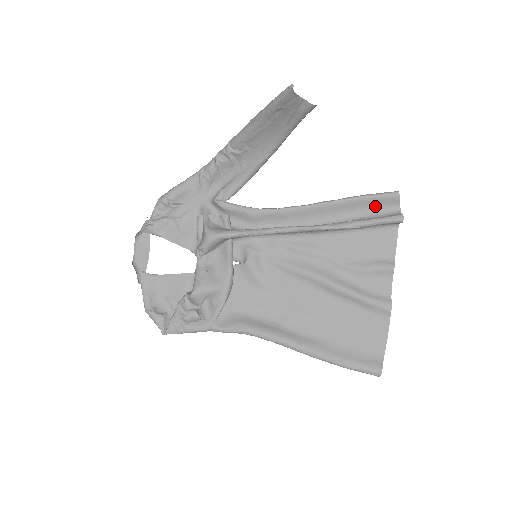
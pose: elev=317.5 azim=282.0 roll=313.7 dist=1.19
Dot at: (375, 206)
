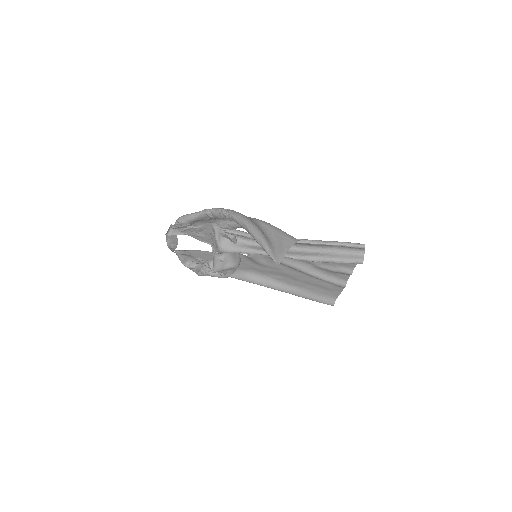
Dot at: (346, 247)
